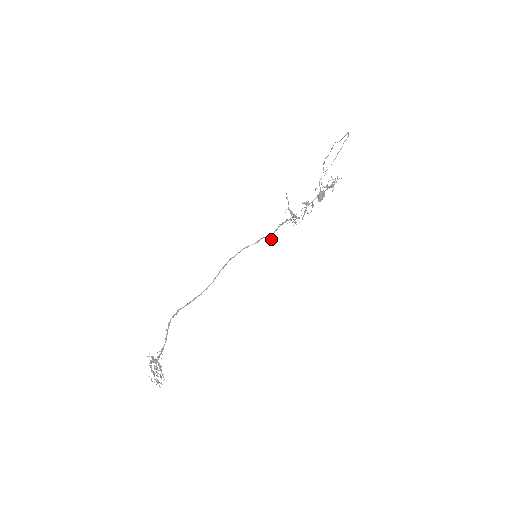
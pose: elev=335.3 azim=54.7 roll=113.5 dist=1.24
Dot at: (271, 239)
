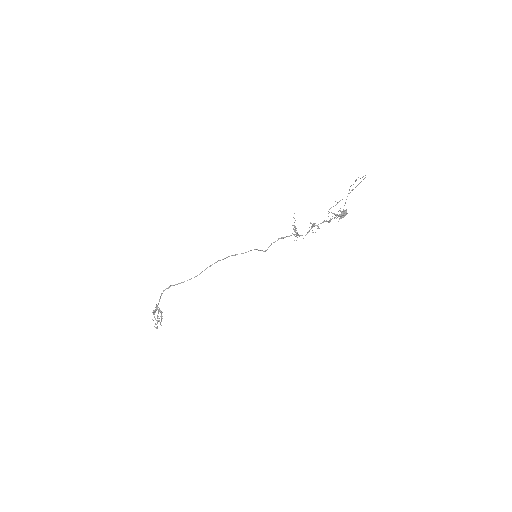
Dot at: (263, 251)
